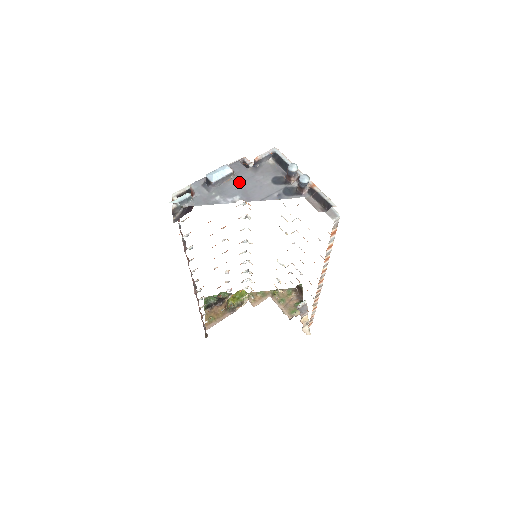
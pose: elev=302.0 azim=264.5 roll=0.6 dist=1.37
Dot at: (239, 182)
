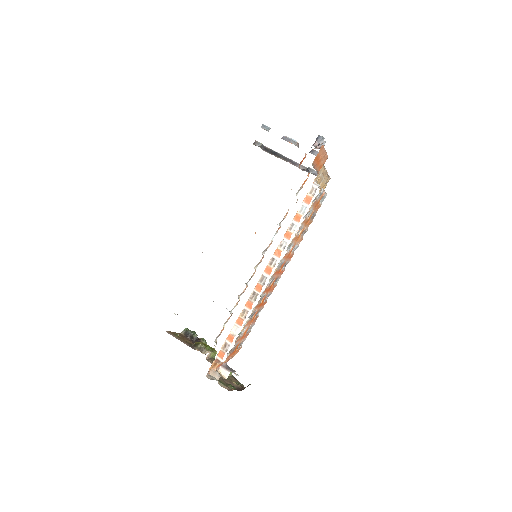
Dot at: (294, 144)
